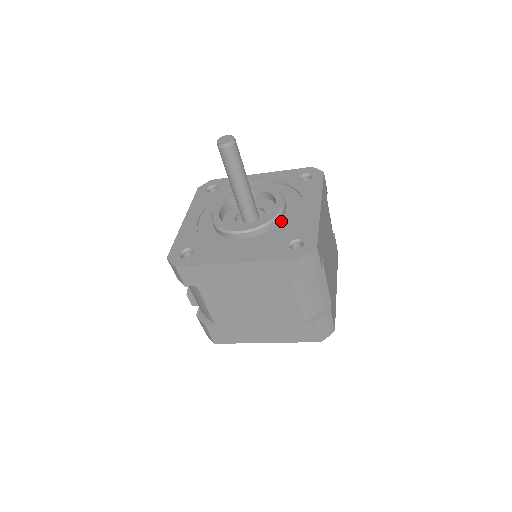
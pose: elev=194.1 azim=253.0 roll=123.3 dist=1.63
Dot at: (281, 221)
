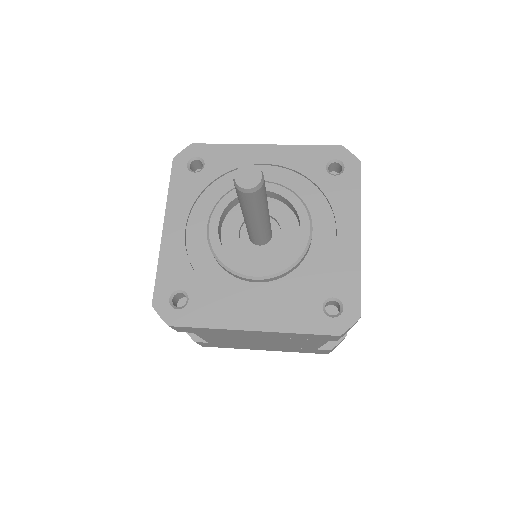
Dot at: (307, 255)
